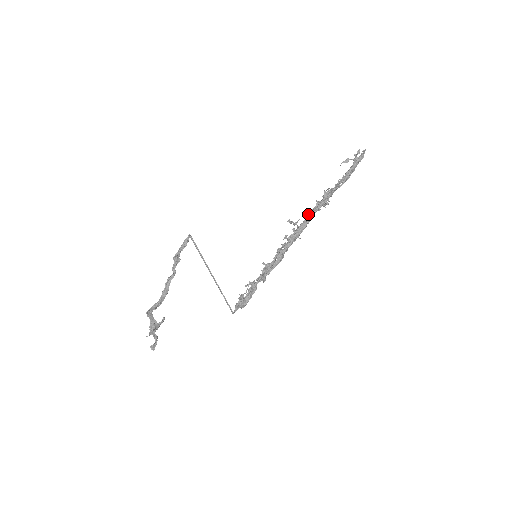
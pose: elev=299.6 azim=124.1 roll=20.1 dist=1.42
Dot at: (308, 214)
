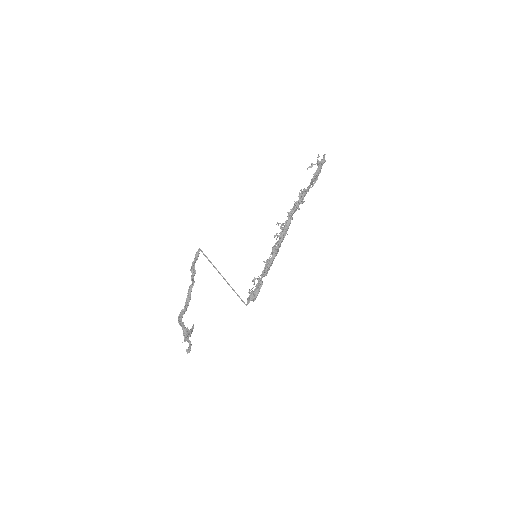
Dot at: (290, 213)
